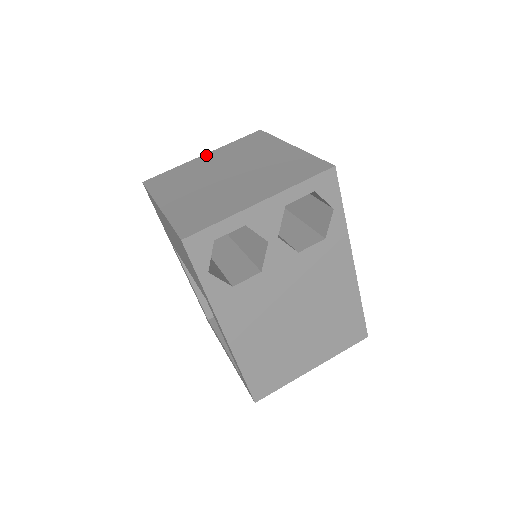
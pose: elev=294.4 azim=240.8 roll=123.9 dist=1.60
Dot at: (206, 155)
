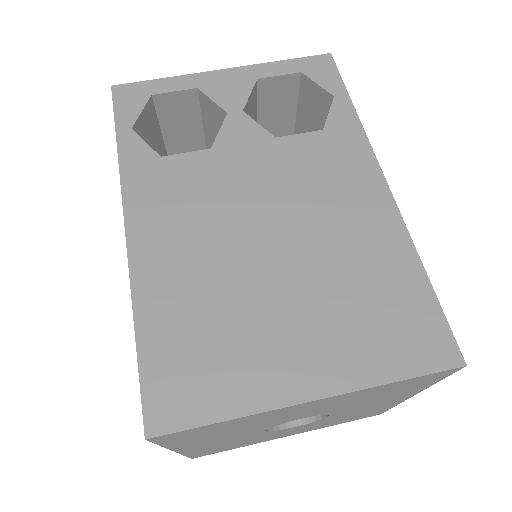
Dot at: occluded
